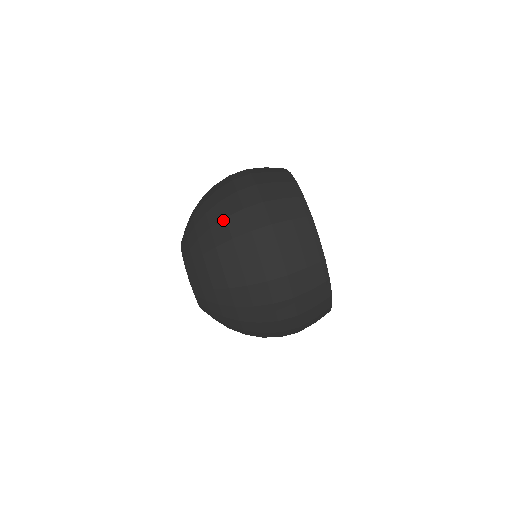
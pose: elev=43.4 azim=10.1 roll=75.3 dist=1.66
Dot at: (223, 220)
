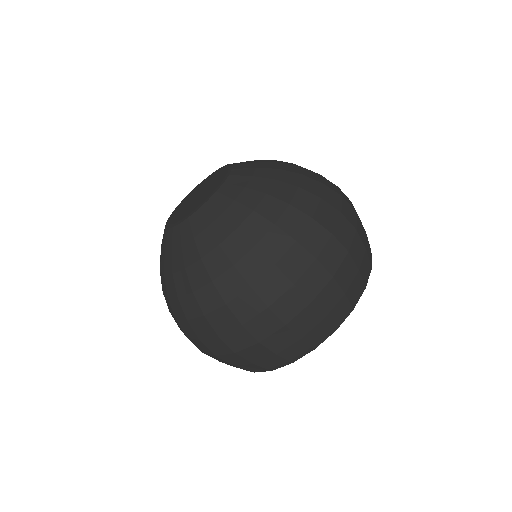
Dot at: (308, 216)
